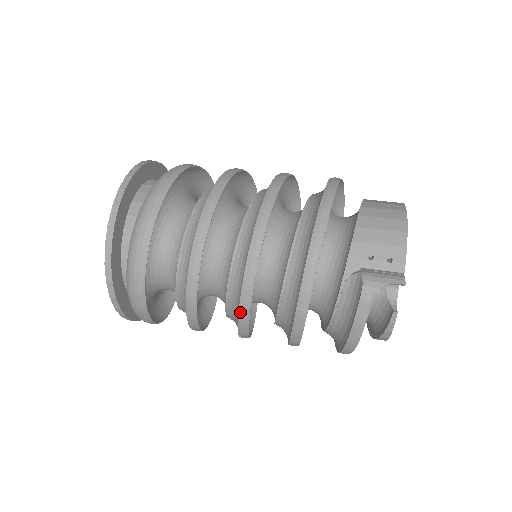
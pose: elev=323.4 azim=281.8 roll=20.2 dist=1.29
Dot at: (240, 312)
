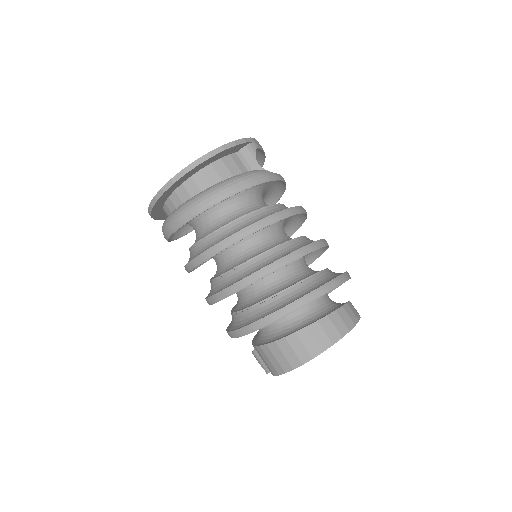
Dot at: occluded
